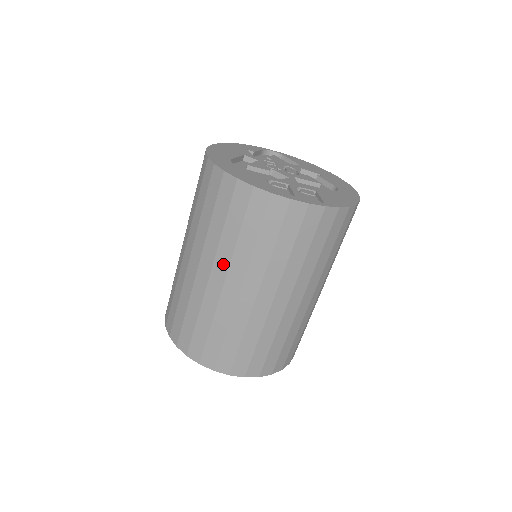
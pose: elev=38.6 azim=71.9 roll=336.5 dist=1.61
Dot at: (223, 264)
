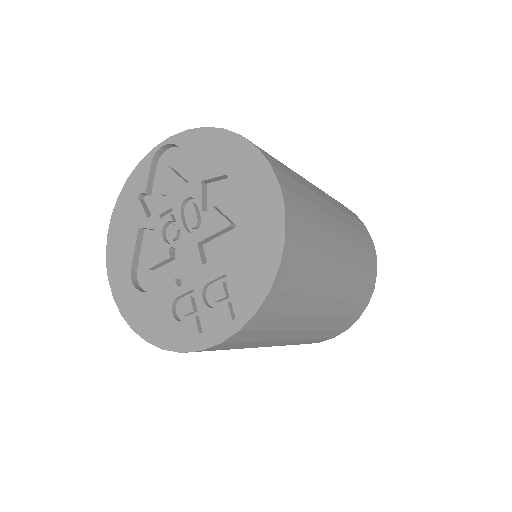
Dot at: occluded
